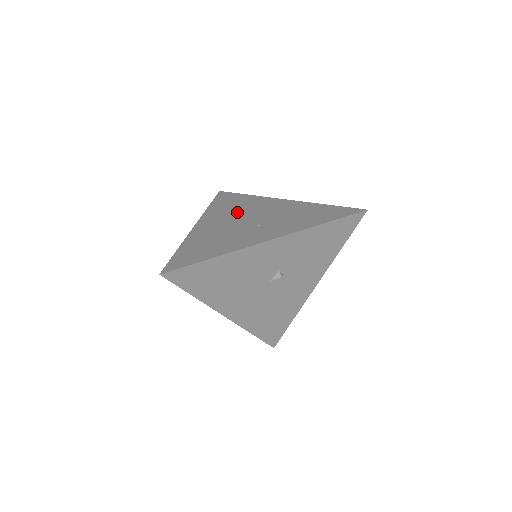
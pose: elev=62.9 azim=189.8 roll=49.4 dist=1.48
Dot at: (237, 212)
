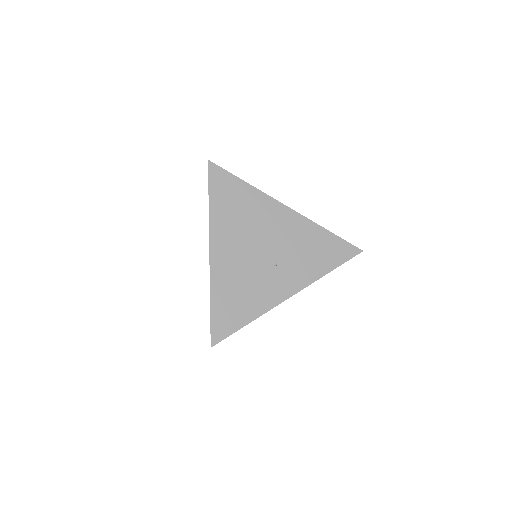
Dot at: (246, 229)
